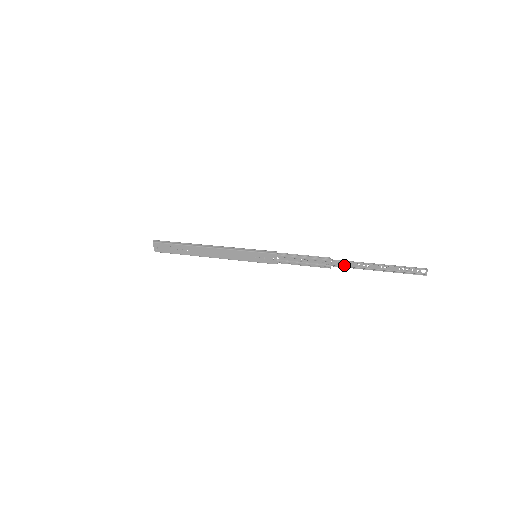
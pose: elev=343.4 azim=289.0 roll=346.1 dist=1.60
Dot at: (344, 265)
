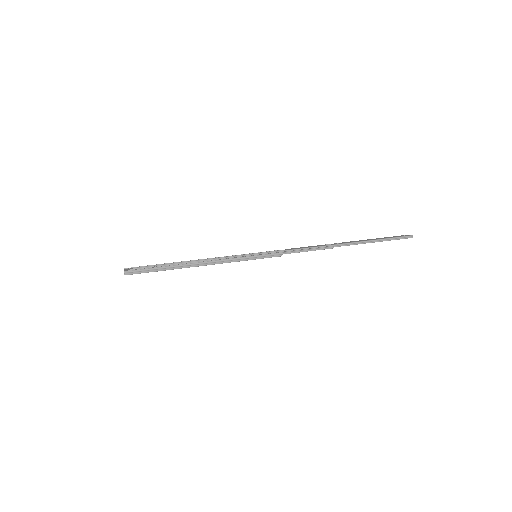
Dot at: (343, 243)
